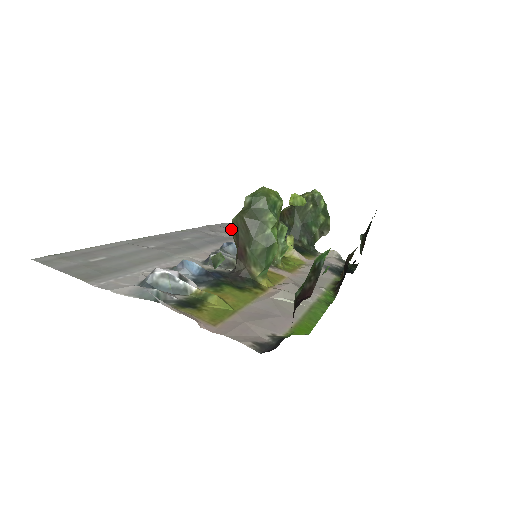
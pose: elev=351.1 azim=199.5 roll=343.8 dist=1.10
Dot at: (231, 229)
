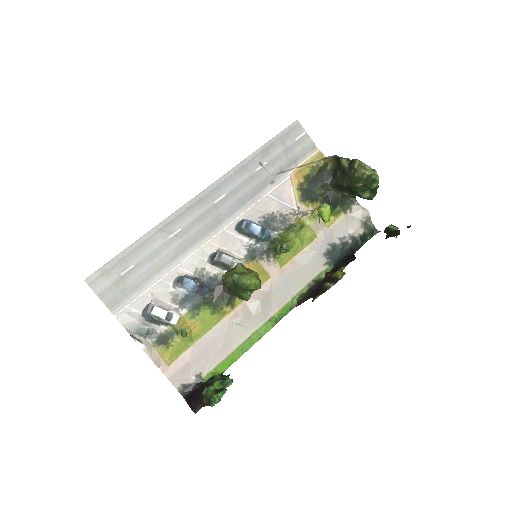
Dot at: (290, 145)
